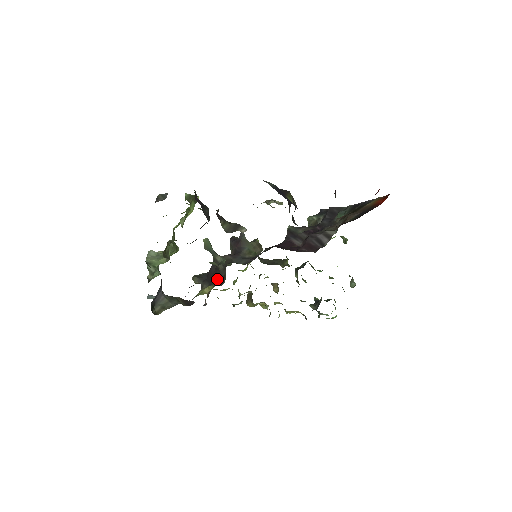
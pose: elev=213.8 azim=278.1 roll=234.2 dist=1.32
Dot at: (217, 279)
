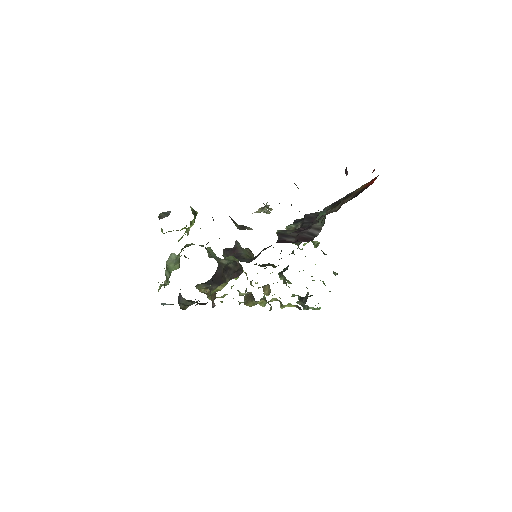
Dot at: (230, 275)
